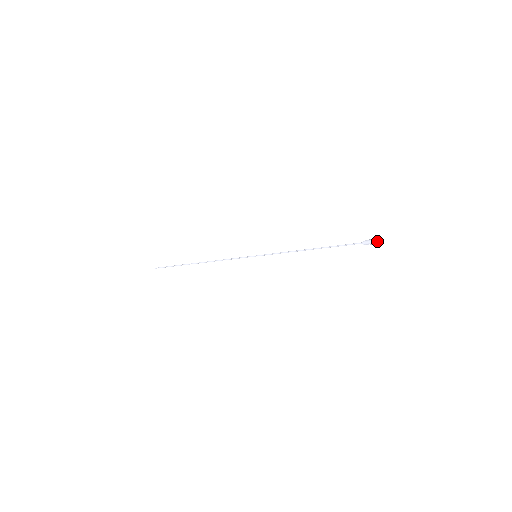
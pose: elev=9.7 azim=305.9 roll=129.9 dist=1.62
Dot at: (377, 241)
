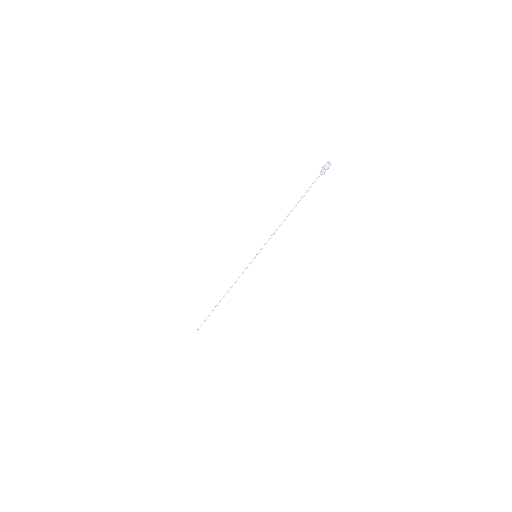
Dot at: (330, 163)
